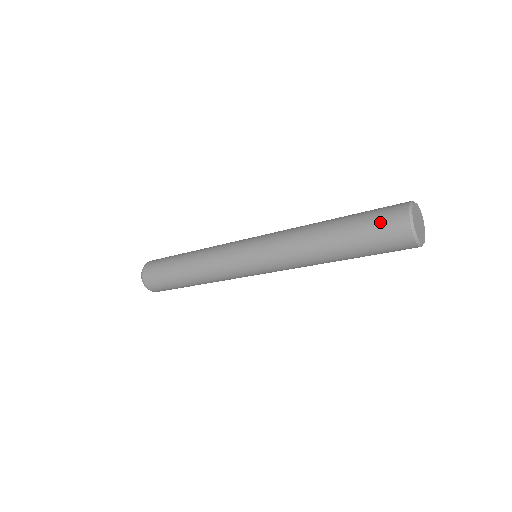
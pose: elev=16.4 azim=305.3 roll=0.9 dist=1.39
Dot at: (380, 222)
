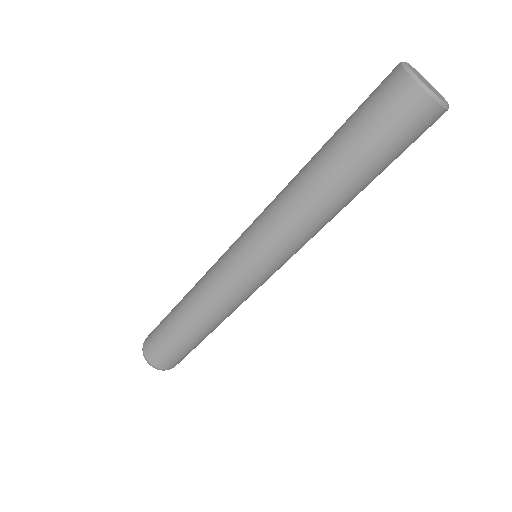
Dot at: (371, 100)
